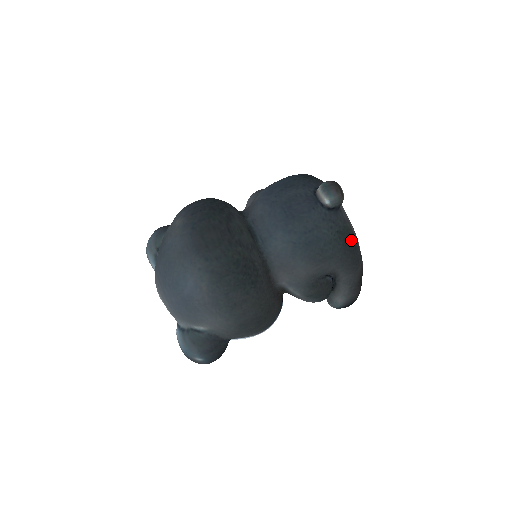
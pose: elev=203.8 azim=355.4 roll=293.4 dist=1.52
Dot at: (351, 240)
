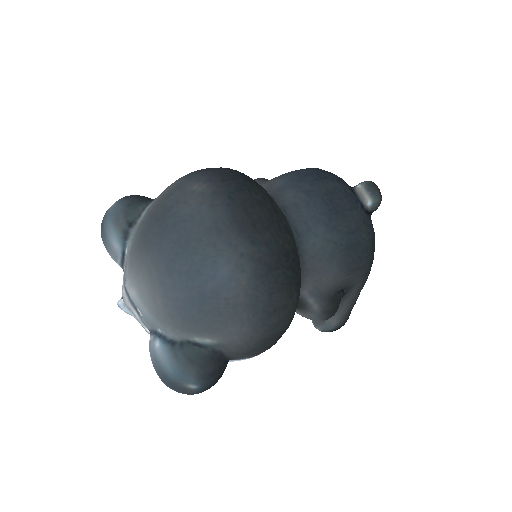
Dot at: occluded
